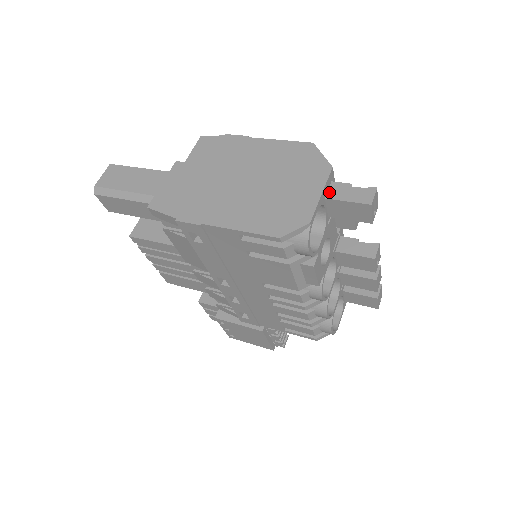
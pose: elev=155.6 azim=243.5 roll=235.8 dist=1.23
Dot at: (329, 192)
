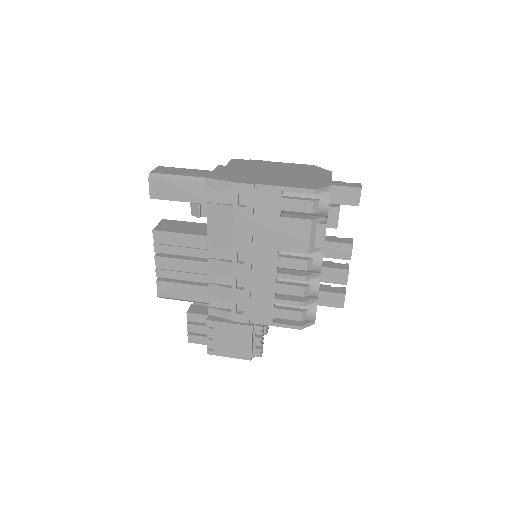
Dot at: (333, 183)
